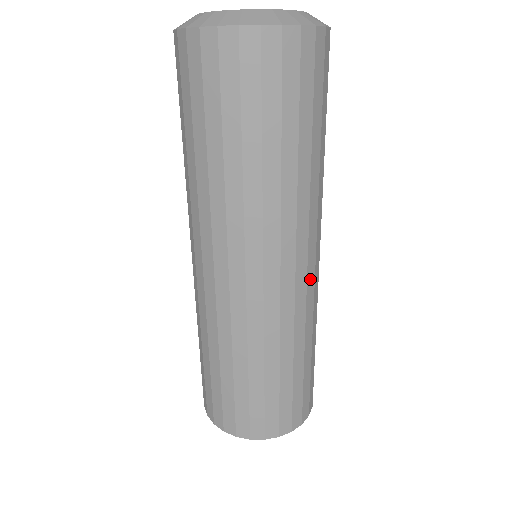
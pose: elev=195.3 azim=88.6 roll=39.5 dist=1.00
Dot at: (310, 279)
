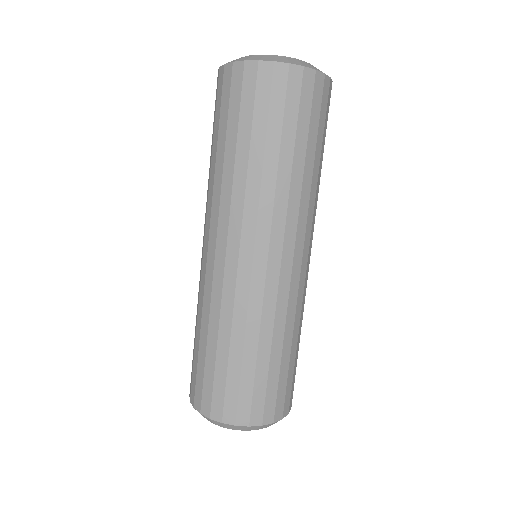
Dot at: (307, 270)
